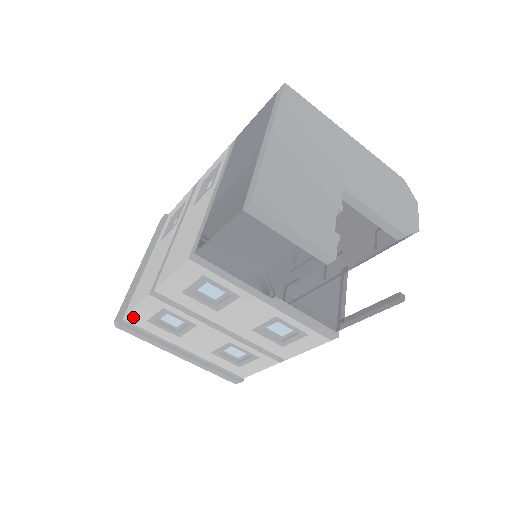
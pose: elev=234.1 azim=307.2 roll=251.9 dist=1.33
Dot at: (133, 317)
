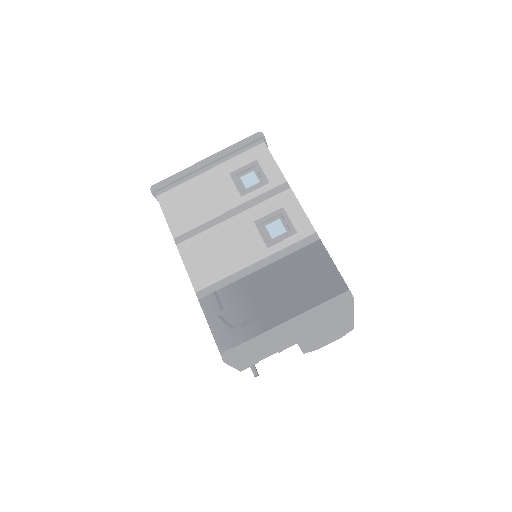
Dot at: occluded
